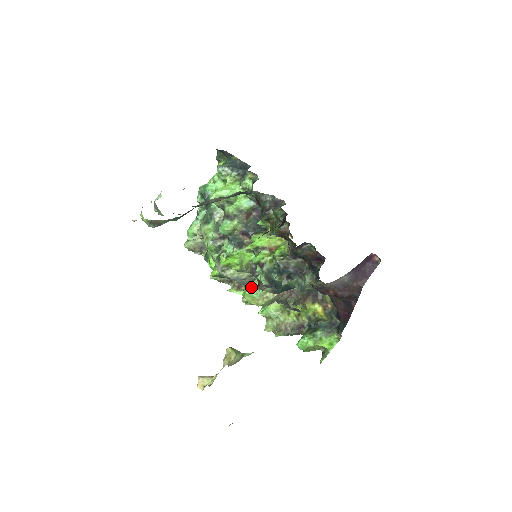
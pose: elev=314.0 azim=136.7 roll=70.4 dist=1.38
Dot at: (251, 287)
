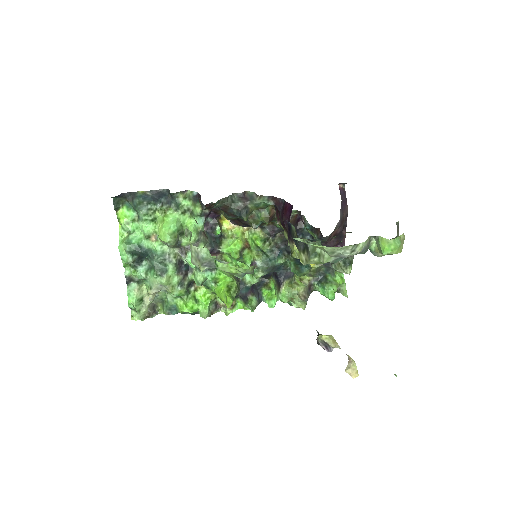
Dot at: (390, 241)
